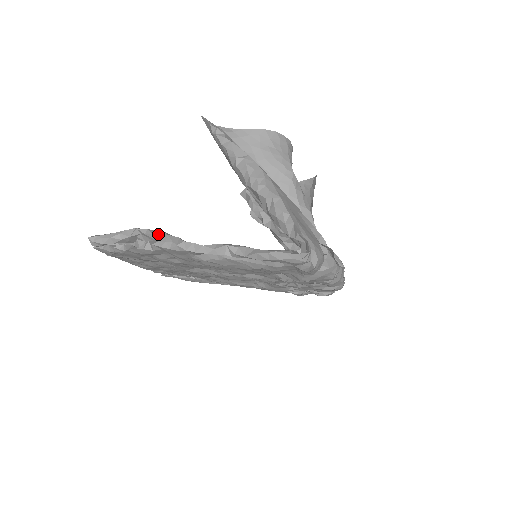
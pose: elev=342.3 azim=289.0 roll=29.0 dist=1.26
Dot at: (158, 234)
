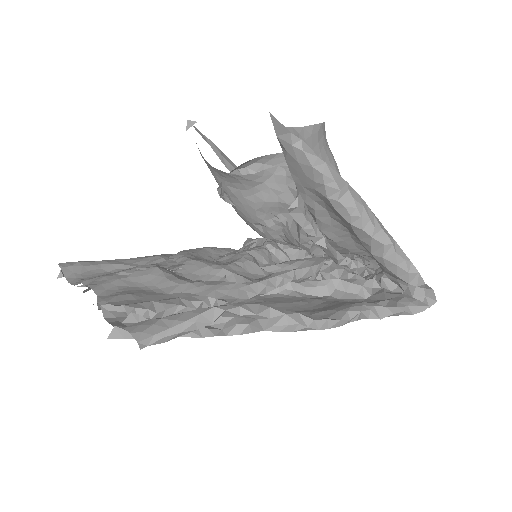
Dot at: (264, 313)
